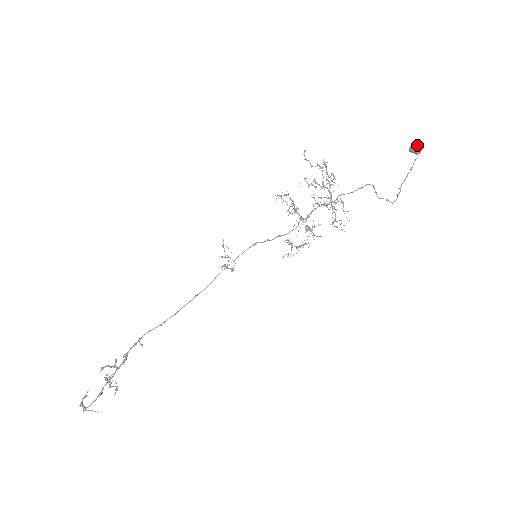
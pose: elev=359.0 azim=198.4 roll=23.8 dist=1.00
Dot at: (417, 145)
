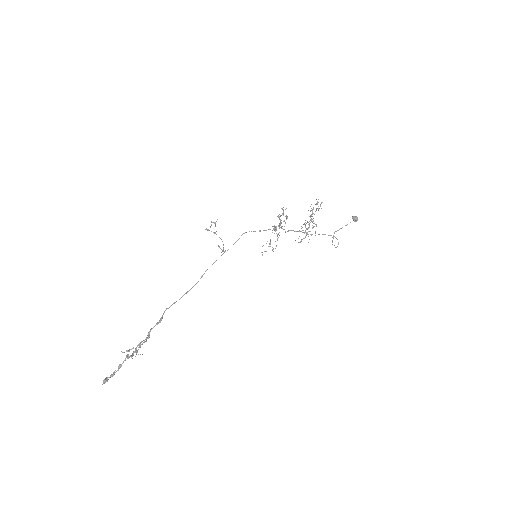
Dot at: occluded
